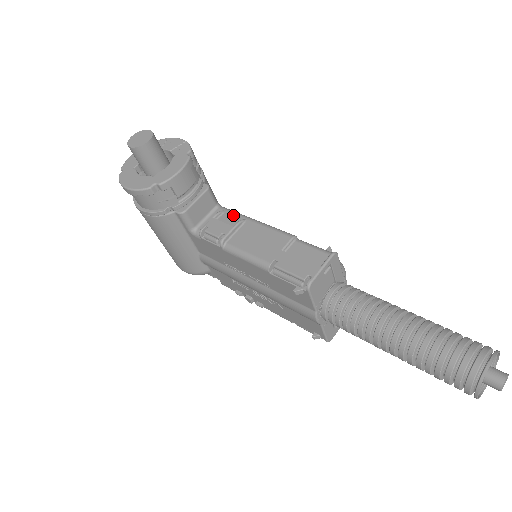
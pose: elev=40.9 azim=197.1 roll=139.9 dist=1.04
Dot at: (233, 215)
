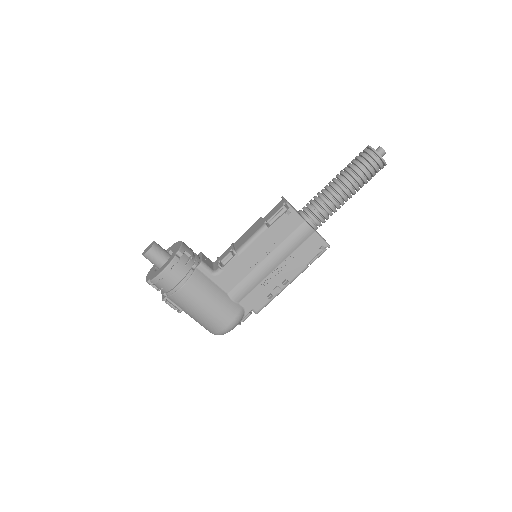
Dot at: occluded
